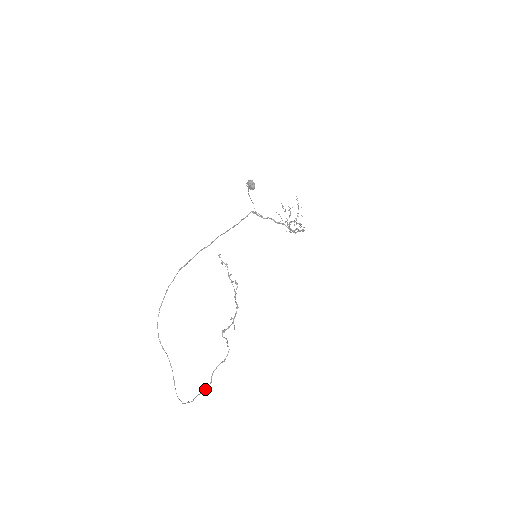
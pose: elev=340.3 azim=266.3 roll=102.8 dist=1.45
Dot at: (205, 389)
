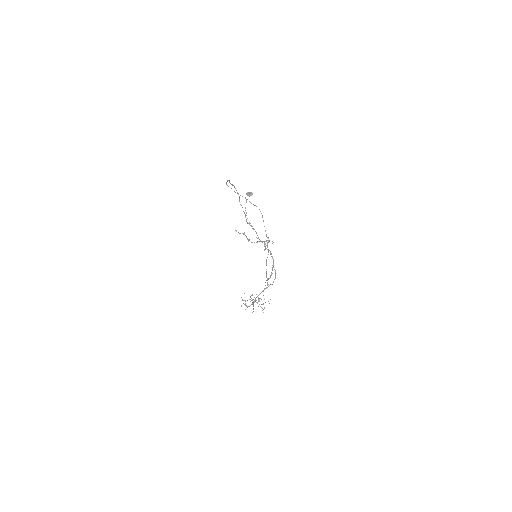
Dot at: occluded
